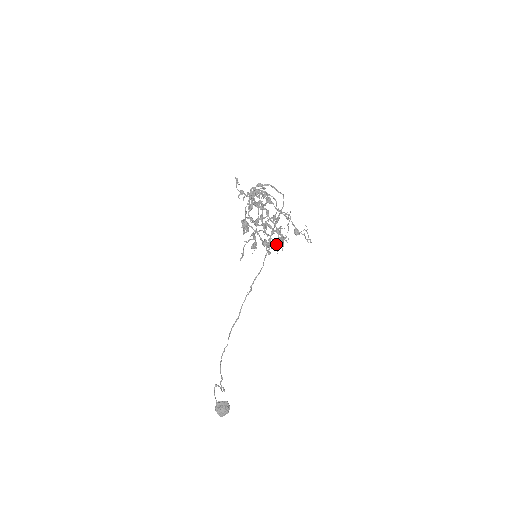
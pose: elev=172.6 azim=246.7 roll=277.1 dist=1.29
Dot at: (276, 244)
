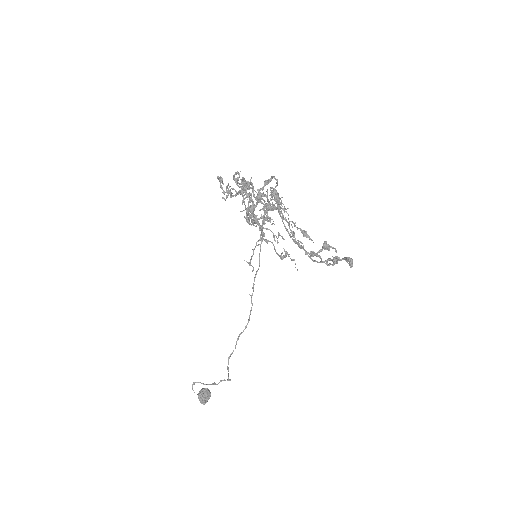
Dot at: (322, 249)
